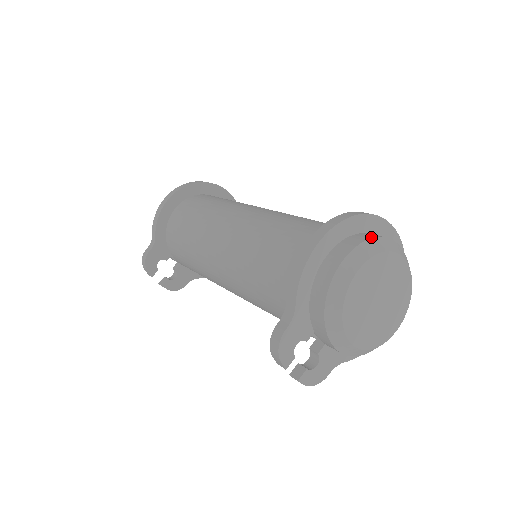
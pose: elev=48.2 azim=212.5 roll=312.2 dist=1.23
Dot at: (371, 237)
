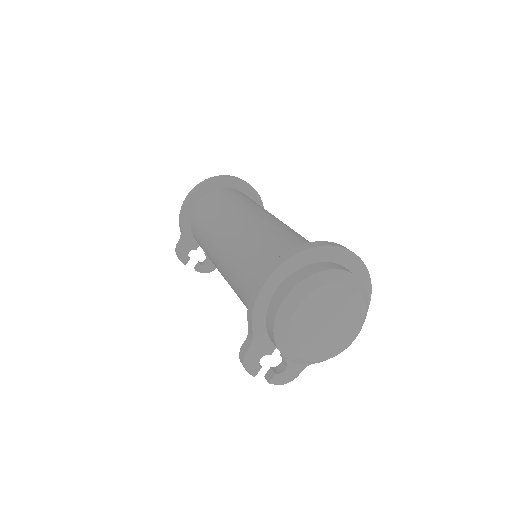
Dot at: (314, 272)
